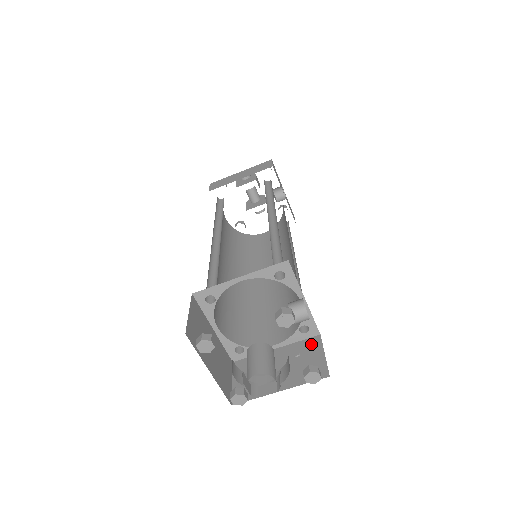
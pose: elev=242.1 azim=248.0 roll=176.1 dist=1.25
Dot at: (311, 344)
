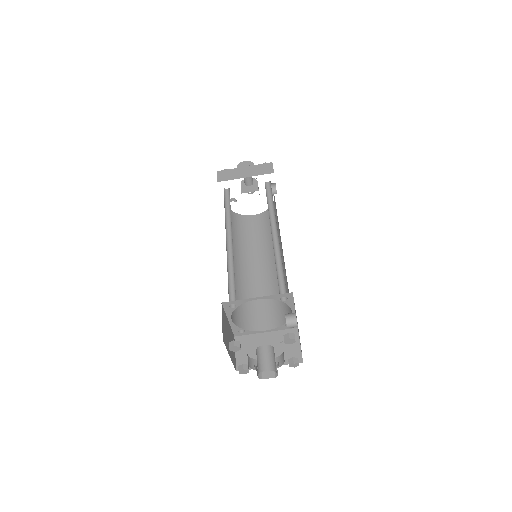
Dot at: occluded
